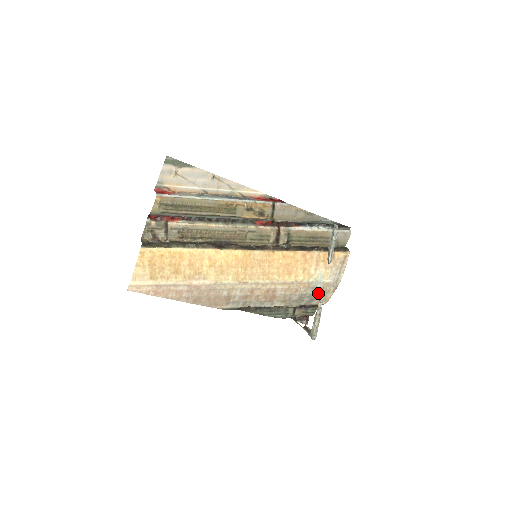
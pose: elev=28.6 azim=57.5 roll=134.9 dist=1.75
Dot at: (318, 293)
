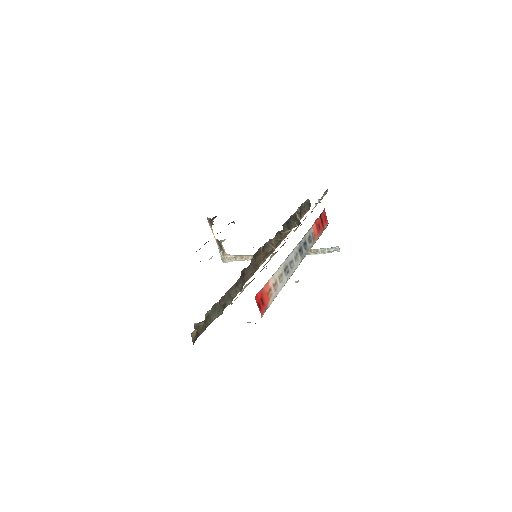
Dot at: occluded
